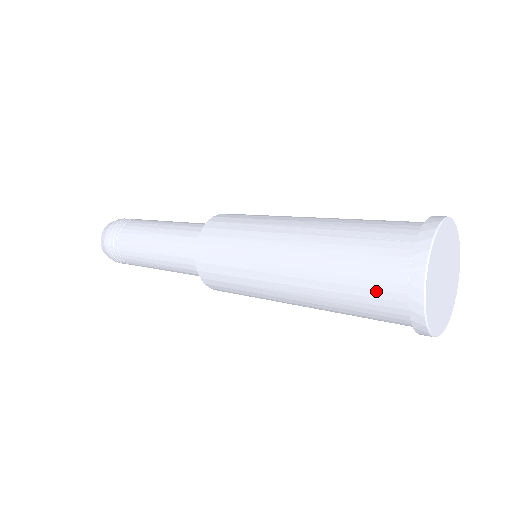
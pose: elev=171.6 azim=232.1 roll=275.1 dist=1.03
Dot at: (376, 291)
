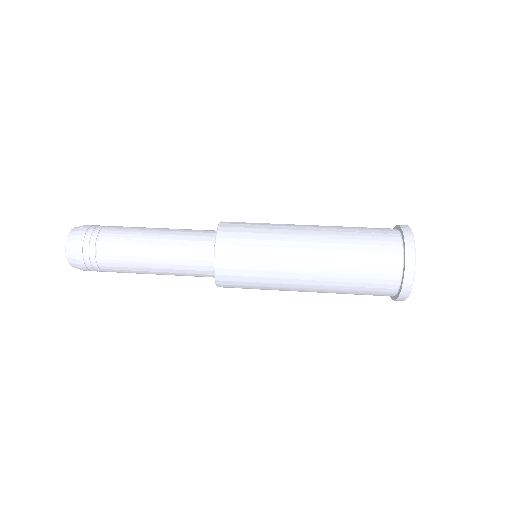
Dot at: (381, 263)
